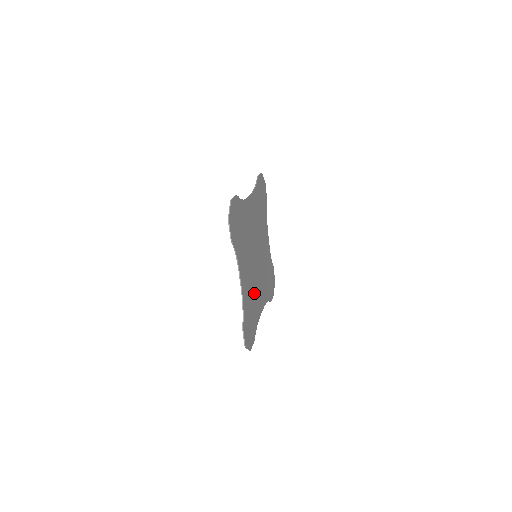
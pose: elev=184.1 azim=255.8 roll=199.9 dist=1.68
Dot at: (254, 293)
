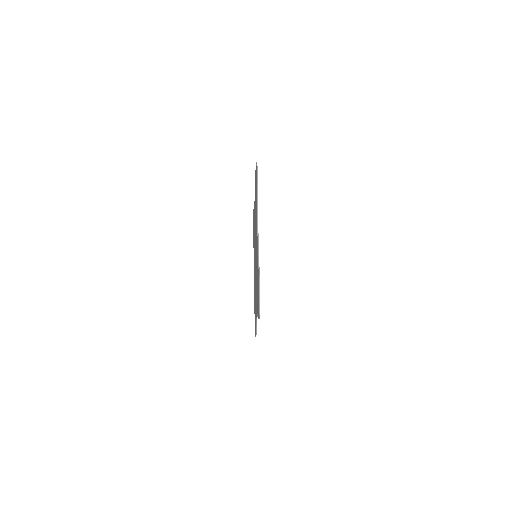
Dot at: occluded
